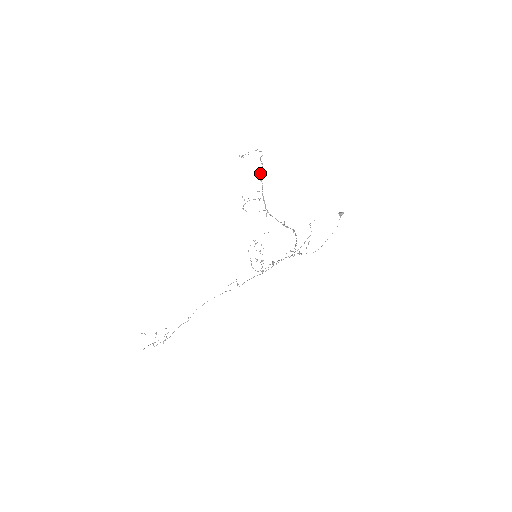
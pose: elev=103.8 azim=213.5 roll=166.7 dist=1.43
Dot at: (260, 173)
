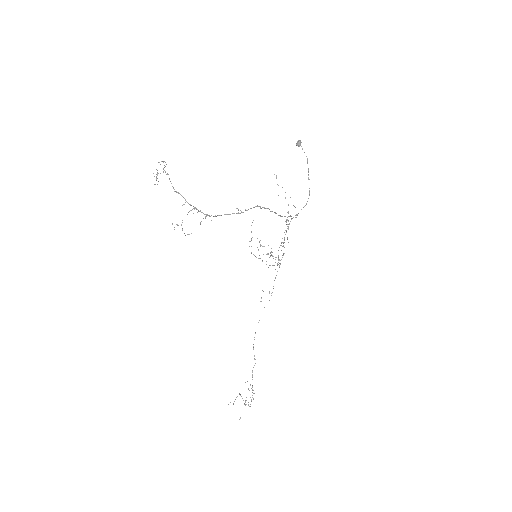
Dot at: occluded
